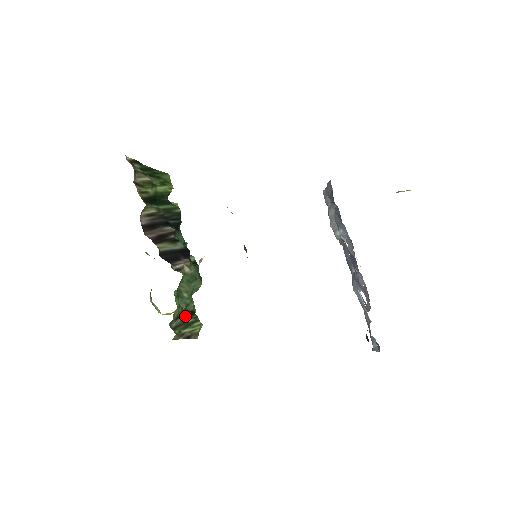
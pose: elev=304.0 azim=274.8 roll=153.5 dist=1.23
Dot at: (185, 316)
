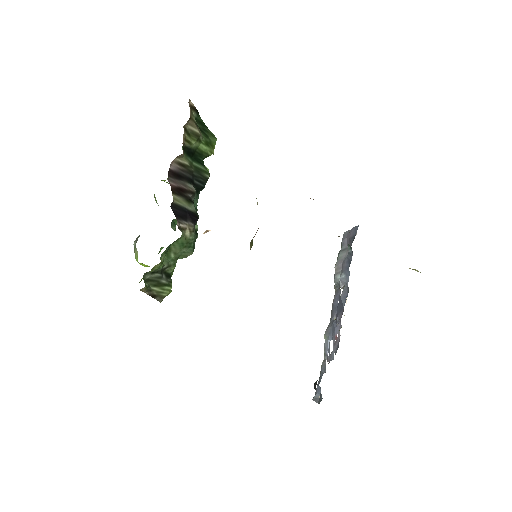
Dot at: (161, 275)
